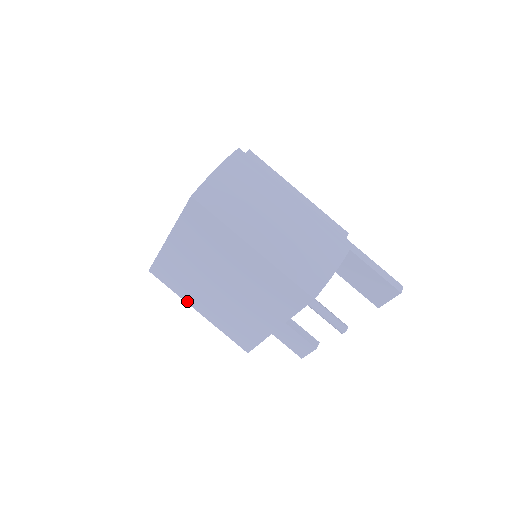
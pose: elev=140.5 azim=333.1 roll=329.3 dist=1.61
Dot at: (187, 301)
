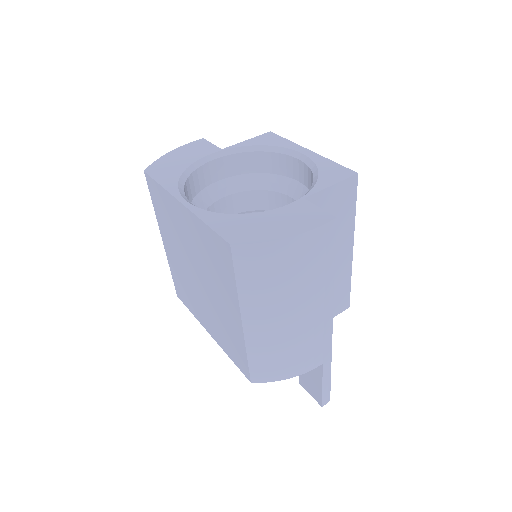
Dot at: (160, 226)
